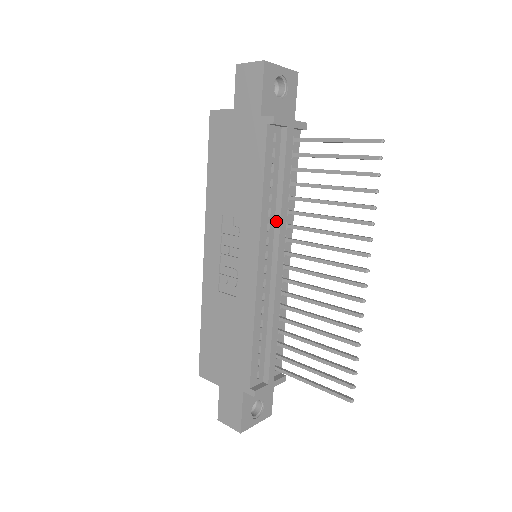
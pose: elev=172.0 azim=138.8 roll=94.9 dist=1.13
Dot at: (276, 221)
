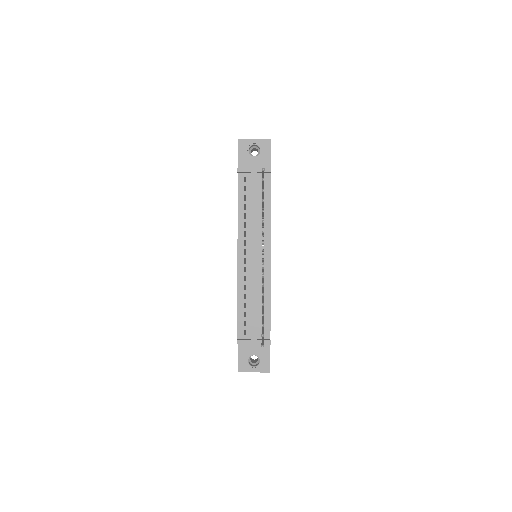
Dot at: (251, 230)
